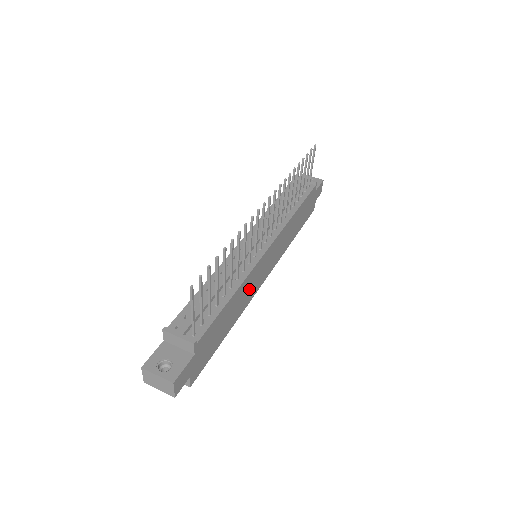
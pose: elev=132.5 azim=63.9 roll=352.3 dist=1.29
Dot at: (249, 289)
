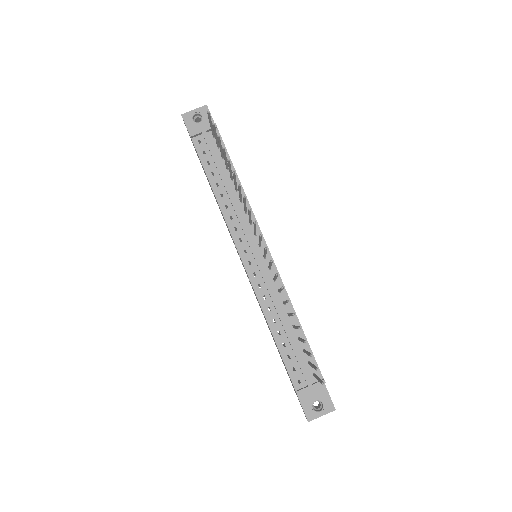
Dot at: occluded
